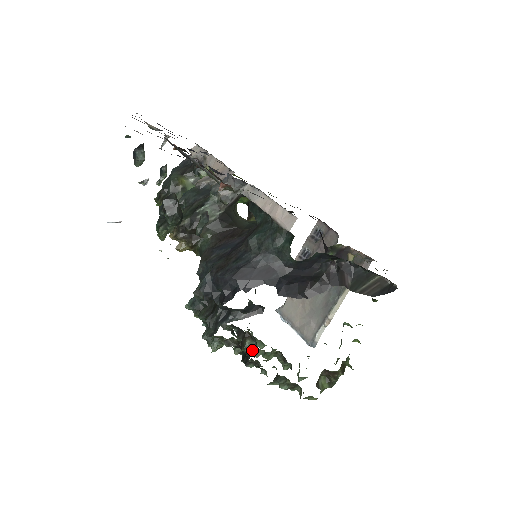
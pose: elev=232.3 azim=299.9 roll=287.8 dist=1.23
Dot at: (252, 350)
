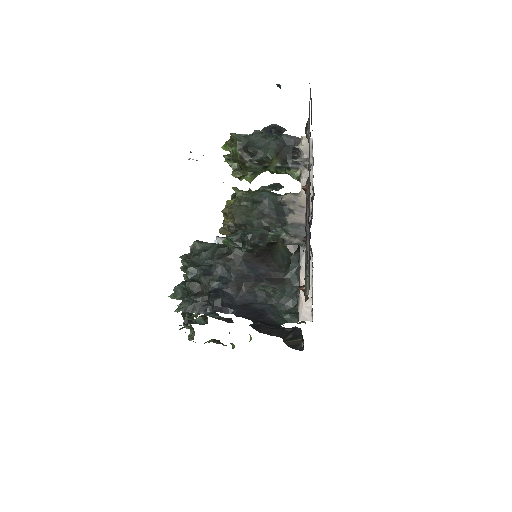
Dot at: occluded
